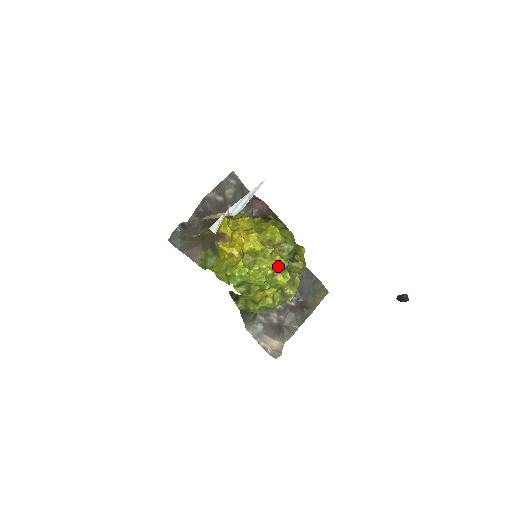
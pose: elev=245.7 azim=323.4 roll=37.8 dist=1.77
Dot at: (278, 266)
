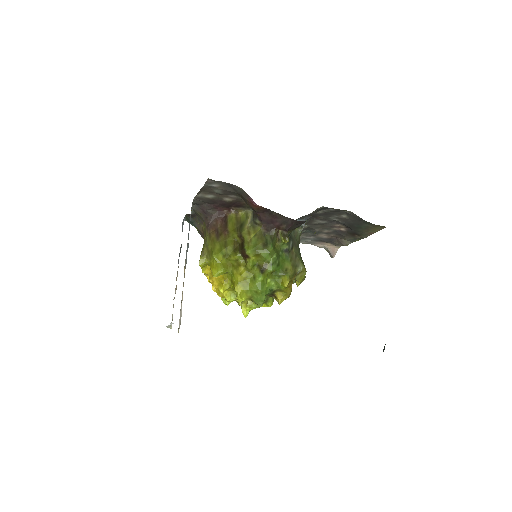
Dot at: (246, 316)
